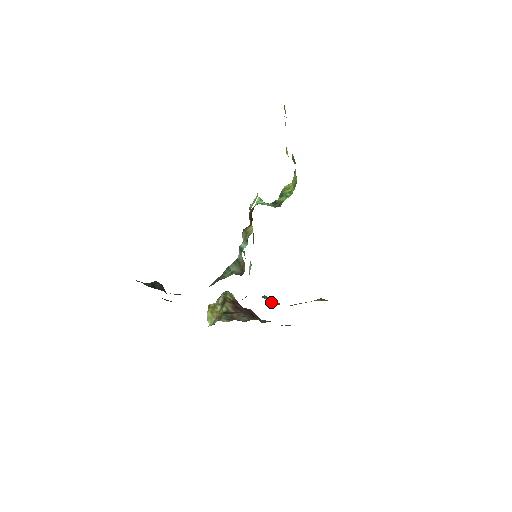
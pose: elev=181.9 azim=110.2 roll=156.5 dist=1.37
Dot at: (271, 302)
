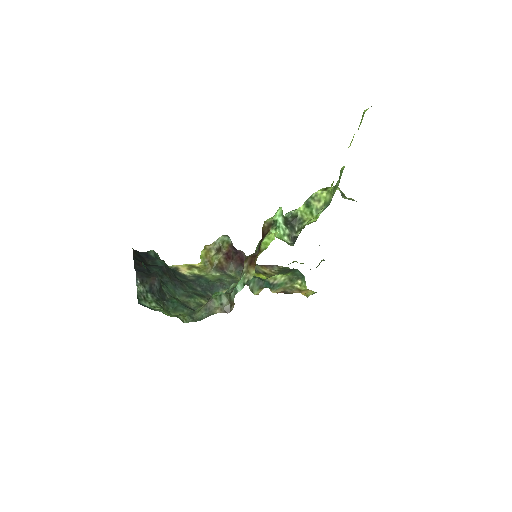
Dot at: (255, 287)
